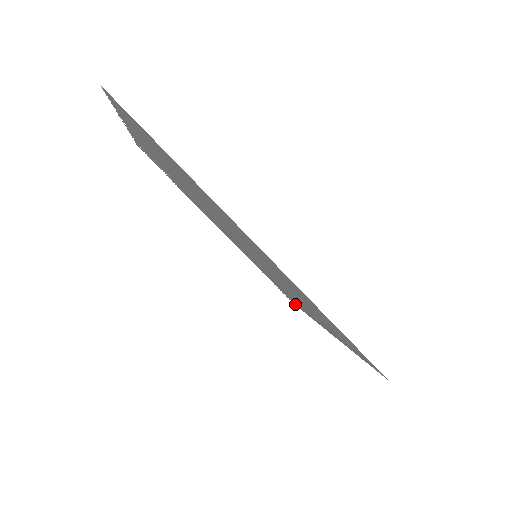
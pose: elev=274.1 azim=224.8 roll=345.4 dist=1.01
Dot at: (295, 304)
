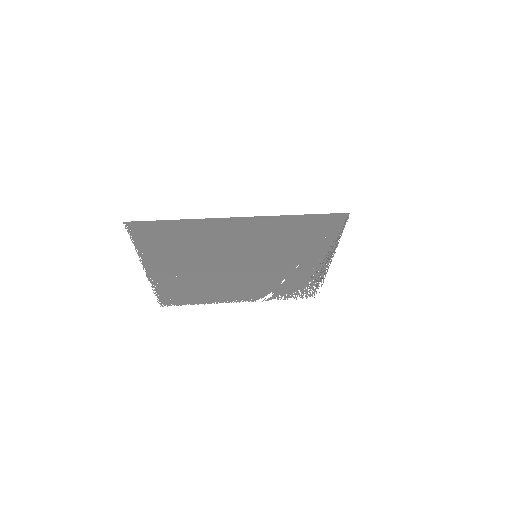
Dot at: occluded
